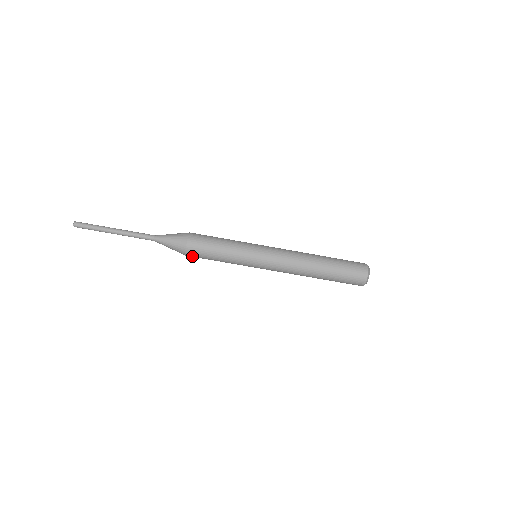
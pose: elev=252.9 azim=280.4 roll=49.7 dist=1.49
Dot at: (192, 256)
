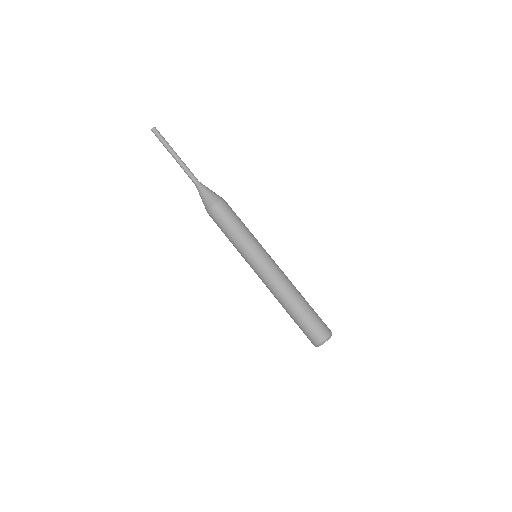
Dot at: (211, 217)
